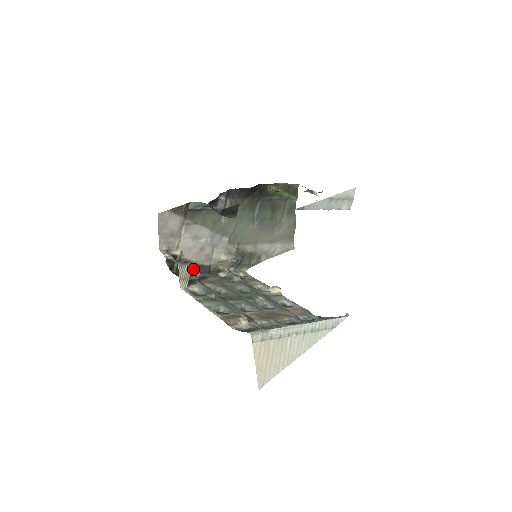
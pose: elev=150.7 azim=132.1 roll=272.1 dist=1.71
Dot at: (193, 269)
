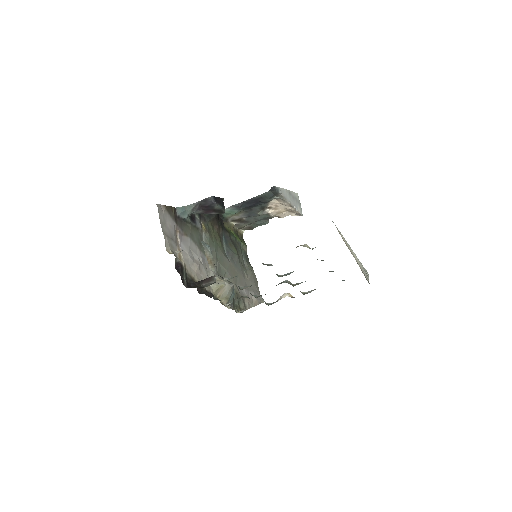
Dot at: (204, 279)
